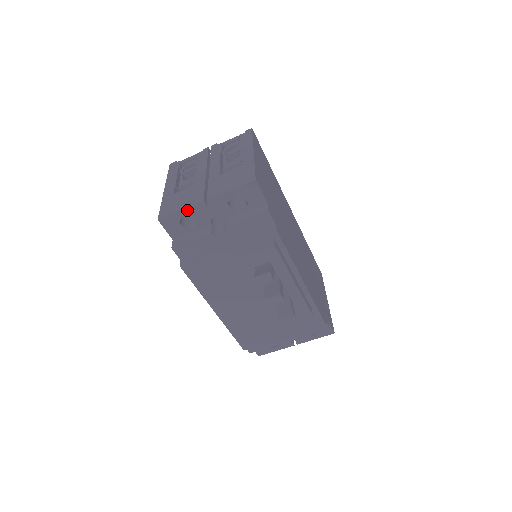
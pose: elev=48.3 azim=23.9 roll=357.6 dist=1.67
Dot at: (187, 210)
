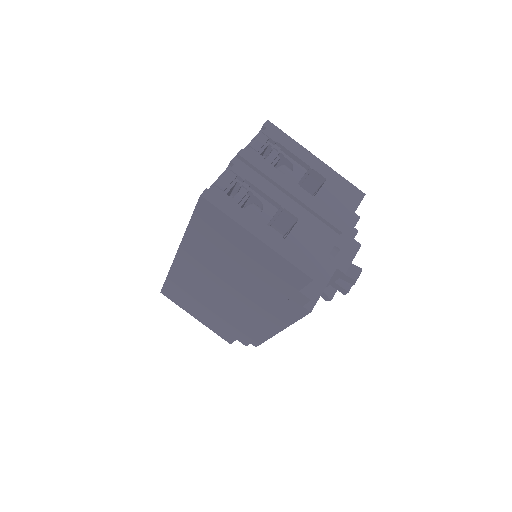
Dot at: (329, 253)
